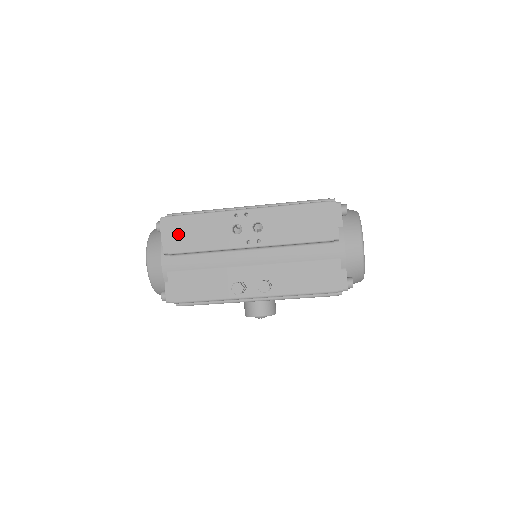
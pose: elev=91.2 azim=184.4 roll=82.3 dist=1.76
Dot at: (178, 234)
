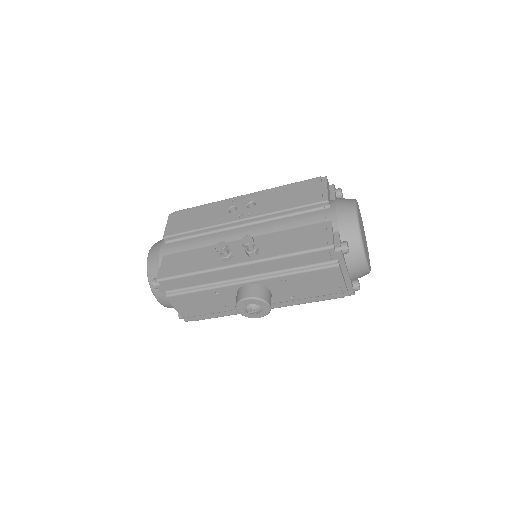
Dot at: (180, 221)
